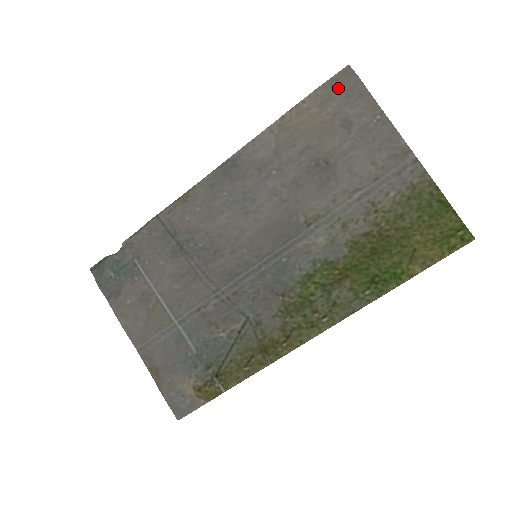
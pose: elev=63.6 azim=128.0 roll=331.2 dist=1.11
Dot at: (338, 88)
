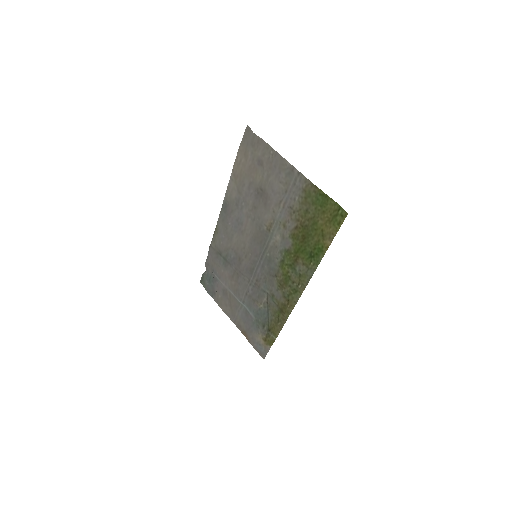
Dot at: (248, 142)
